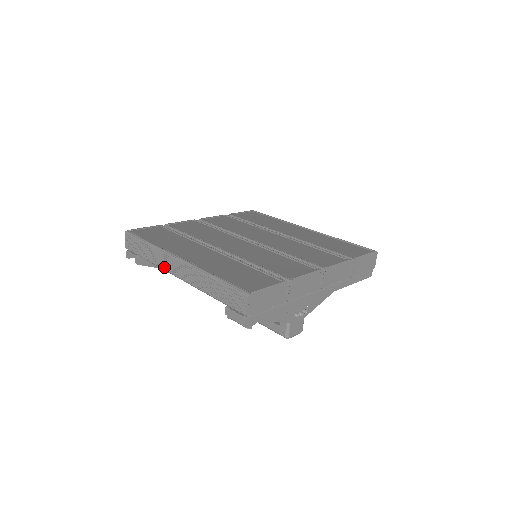
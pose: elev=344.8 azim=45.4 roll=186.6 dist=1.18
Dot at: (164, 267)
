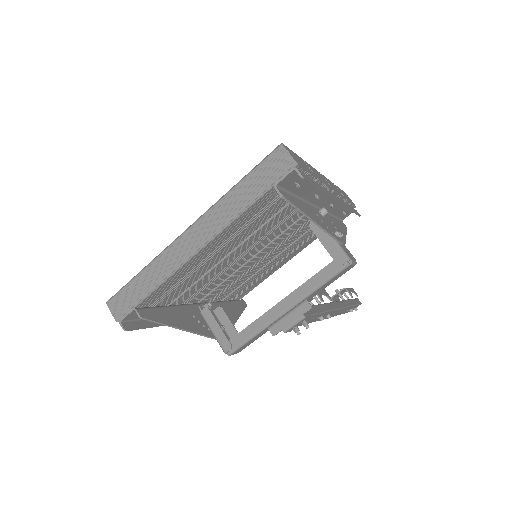
Dot at: (177, 262)
